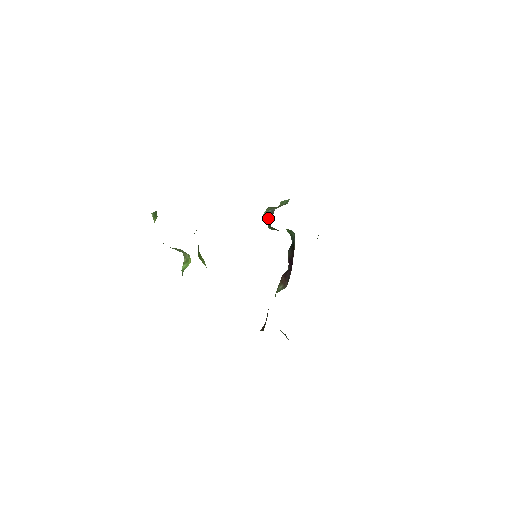
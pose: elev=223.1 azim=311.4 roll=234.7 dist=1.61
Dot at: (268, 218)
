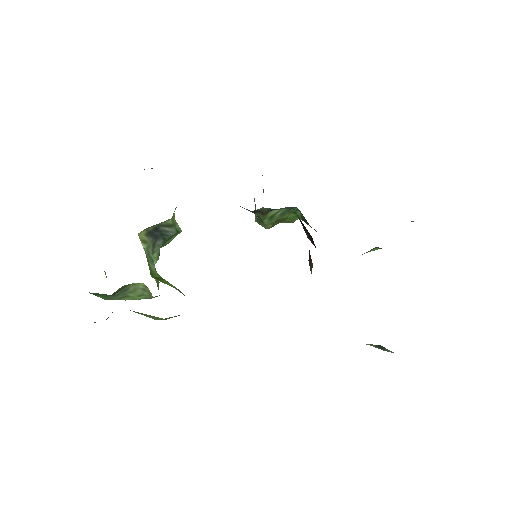
Dot at: occluded
